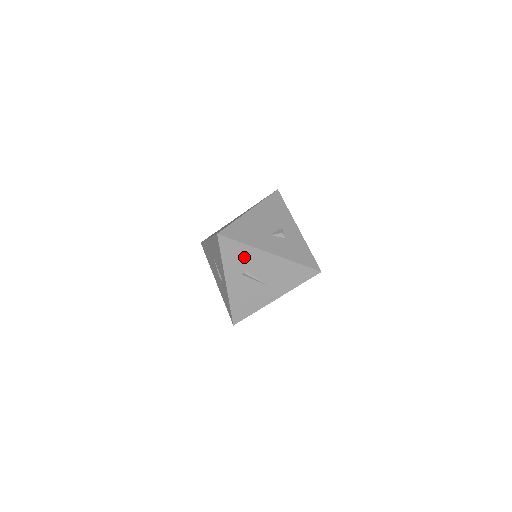
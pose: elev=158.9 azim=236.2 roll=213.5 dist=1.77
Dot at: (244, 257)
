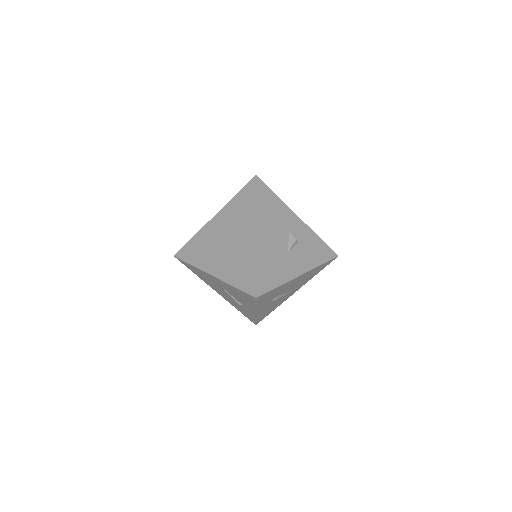
Dot at: (276, 292)
